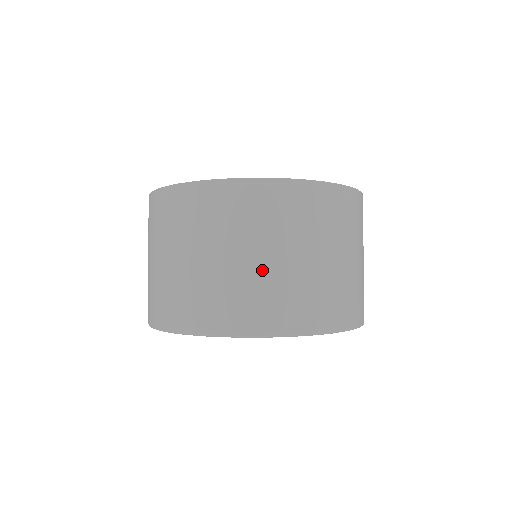
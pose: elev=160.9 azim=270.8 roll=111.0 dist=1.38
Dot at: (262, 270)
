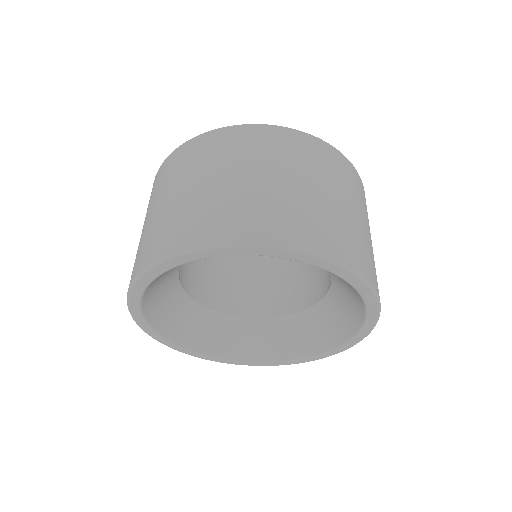
Dot at: (327, 203)
